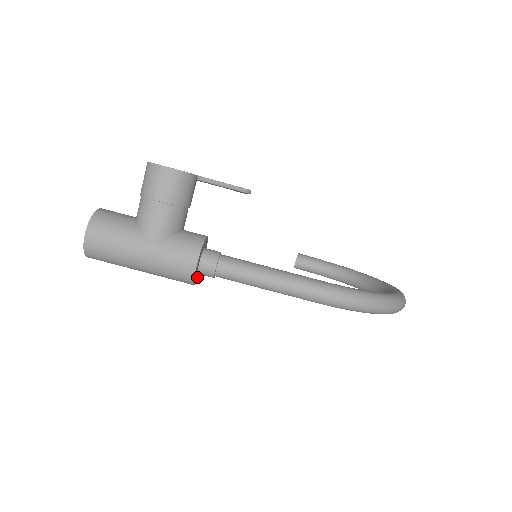
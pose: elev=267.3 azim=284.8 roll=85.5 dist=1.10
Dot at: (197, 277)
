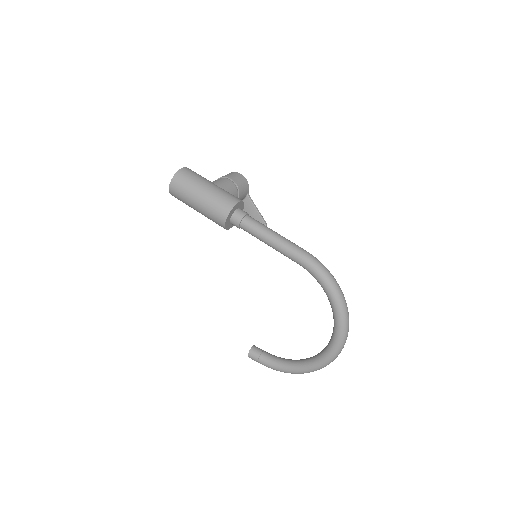
Dot at: (227, 222)
